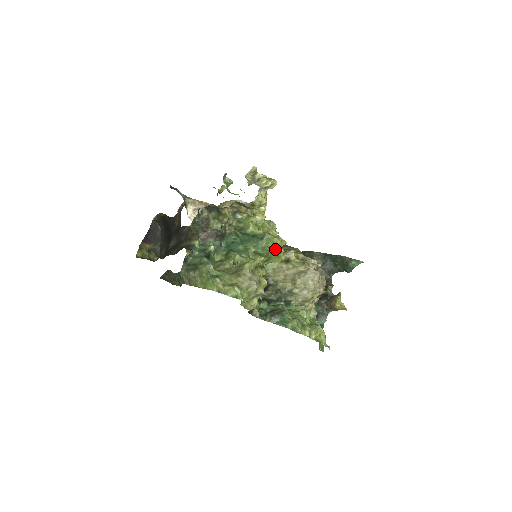
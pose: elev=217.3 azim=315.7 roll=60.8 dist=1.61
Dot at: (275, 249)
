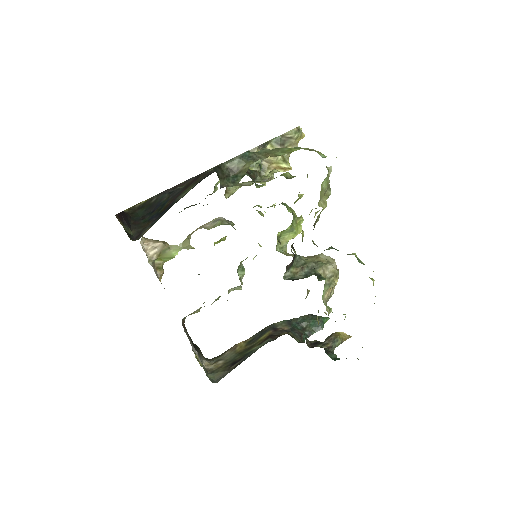
Dot at: occluded
